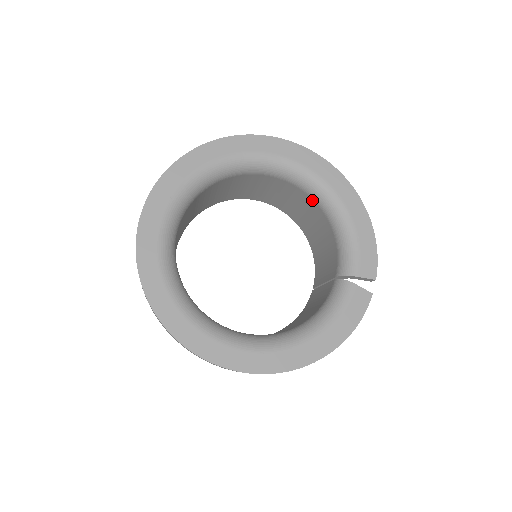
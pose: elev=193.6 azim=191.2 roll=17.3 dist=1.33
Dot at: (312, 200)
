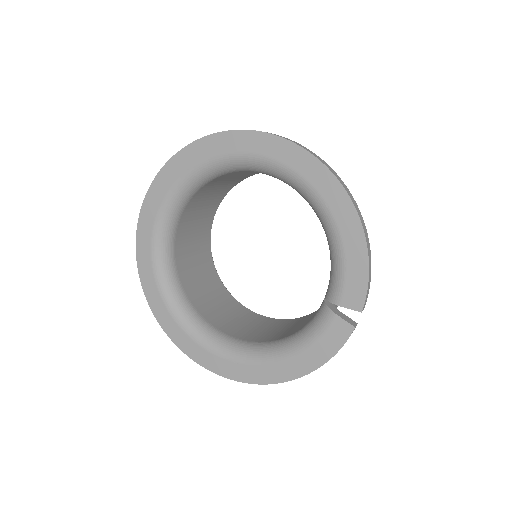
Dot at: occluded
